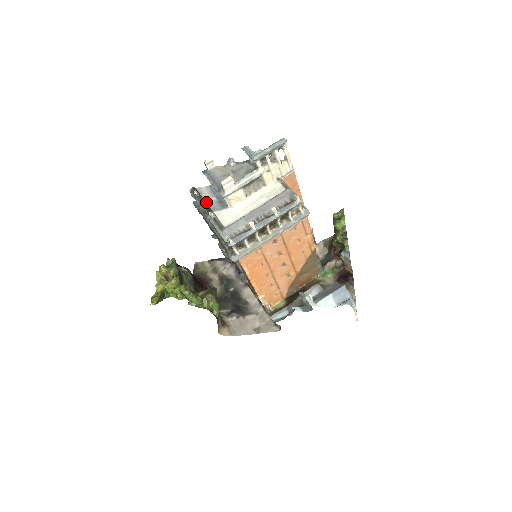
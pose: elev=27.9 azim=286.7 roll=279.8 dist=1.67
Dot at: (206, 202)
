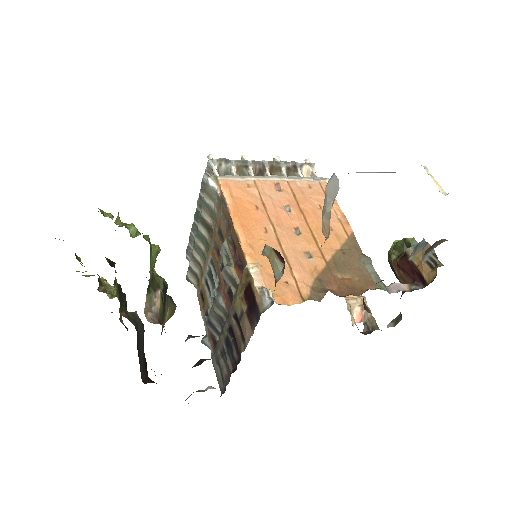
Dot at: occluded
